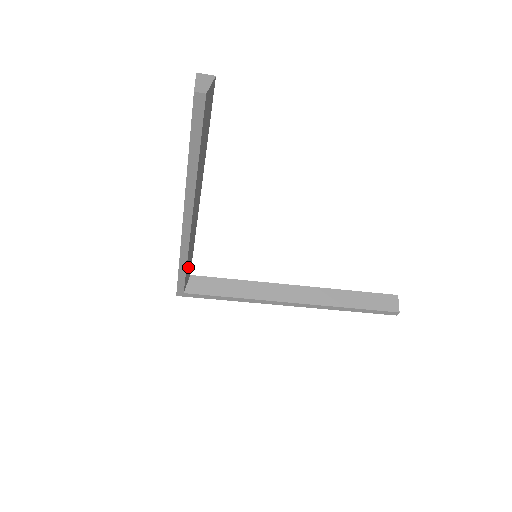
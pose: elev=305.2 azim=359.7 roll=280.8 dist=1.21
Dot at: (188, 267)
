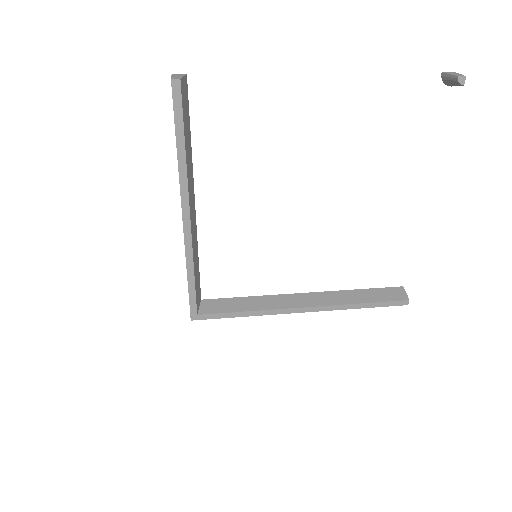
Dot at: (196, 282)
